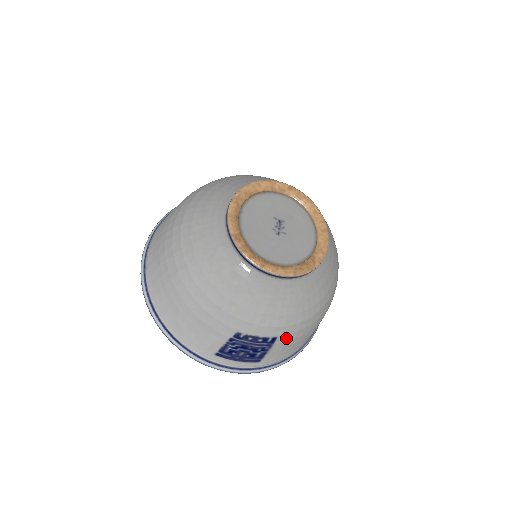
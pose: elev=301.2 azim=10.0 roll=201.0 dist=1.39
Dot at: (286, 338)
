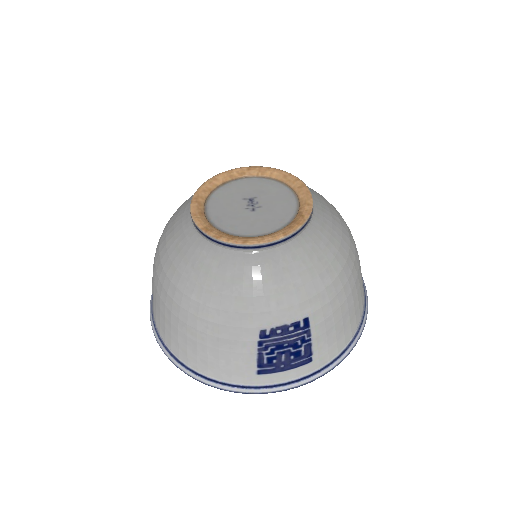
Dot at: (320, 315)
